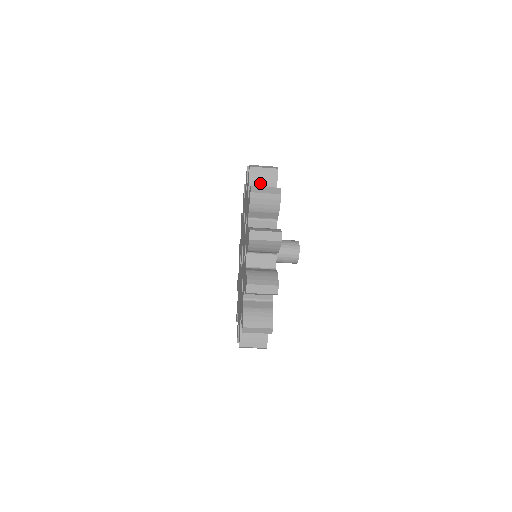
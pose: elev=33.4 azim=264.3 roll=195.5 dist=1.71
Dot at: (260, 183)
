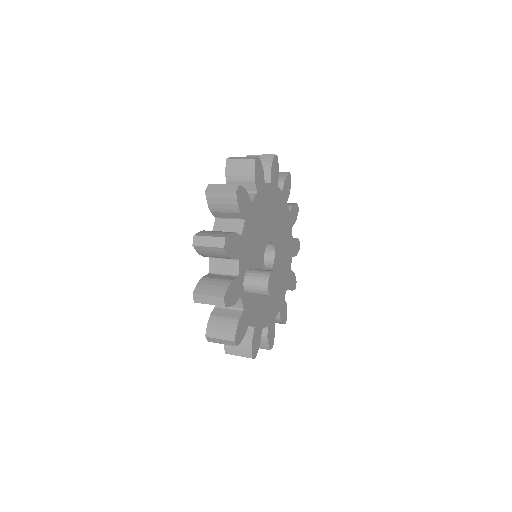
Dot at: (221, 209)
